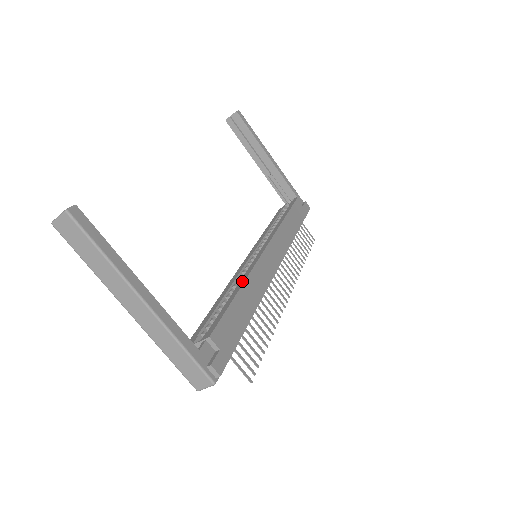
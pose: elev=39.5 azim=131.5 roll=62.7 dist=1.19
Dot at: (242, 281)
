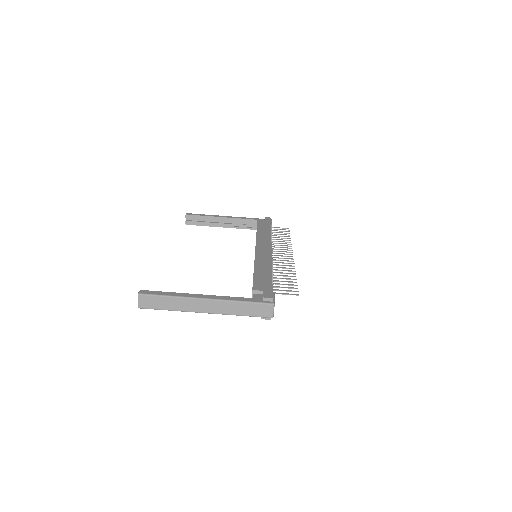
Dot at: occluded
